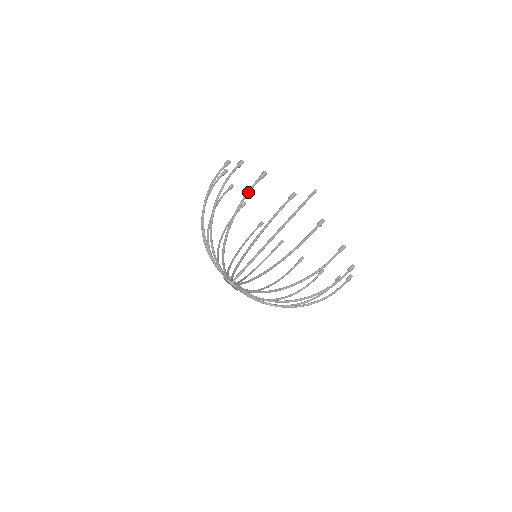
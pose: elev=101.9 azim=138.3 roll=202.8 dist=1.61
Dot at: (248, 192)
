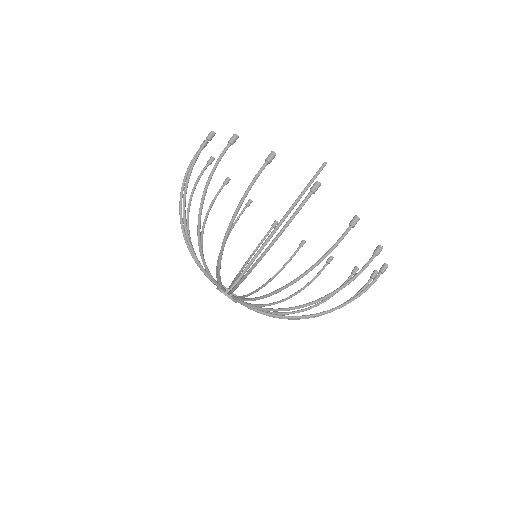
Dot at: occluded
